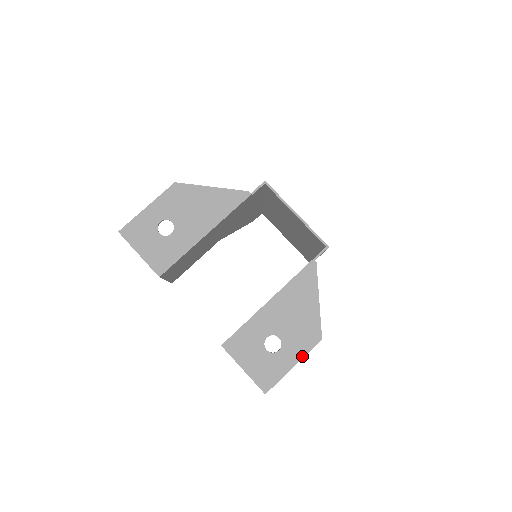
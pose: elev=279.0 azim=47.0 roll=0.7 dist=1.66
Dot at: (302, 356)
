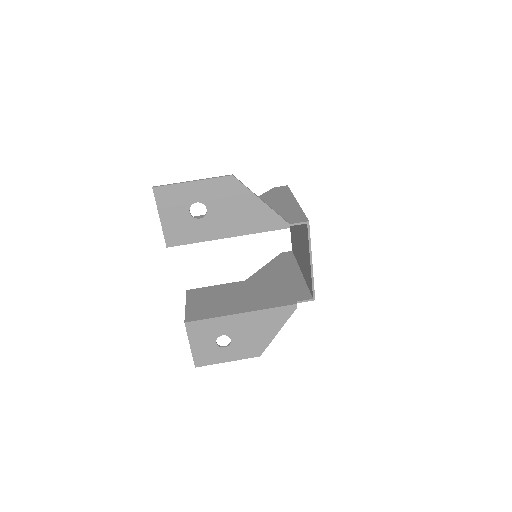
Dot at: (238, 359)
